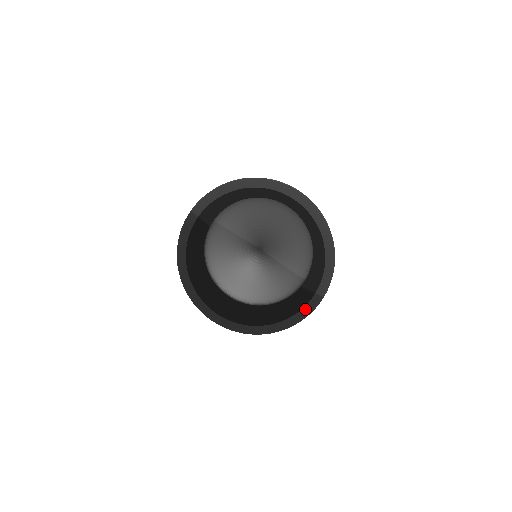
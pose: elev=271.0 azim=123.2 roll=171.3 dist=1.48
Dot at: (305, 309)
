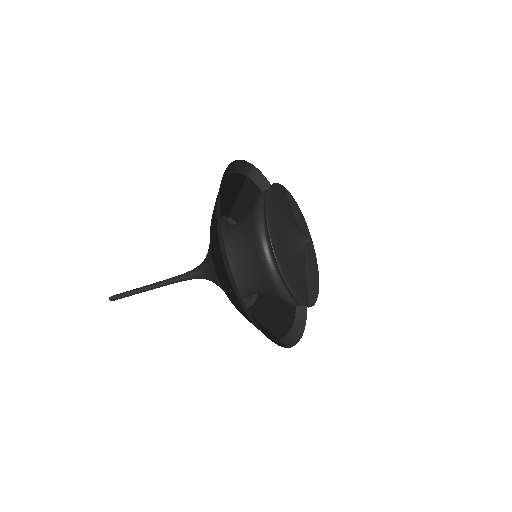
Dot at: (271, 338)
